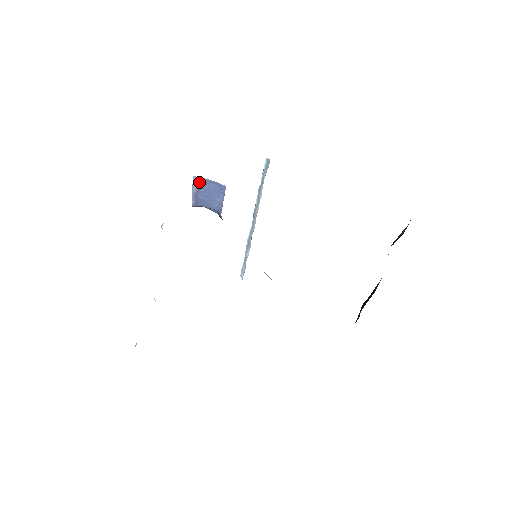
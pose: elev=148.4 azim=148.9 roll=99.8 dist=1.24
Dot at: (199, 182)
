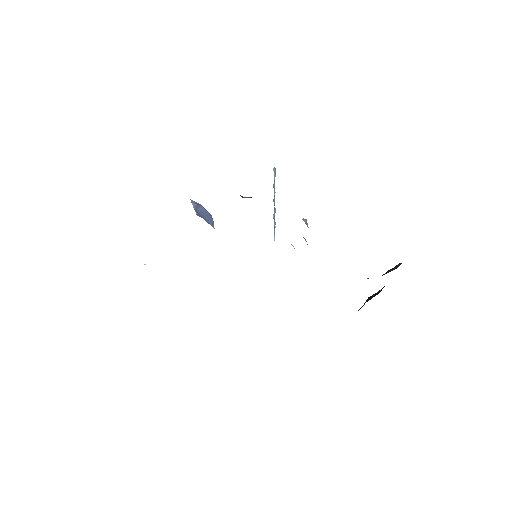
Dot at: (195, 203)
